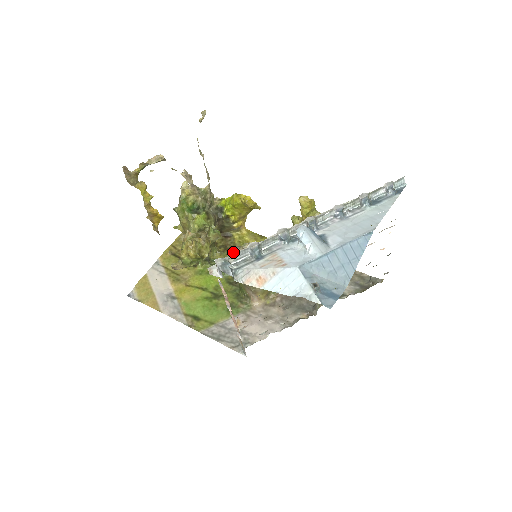
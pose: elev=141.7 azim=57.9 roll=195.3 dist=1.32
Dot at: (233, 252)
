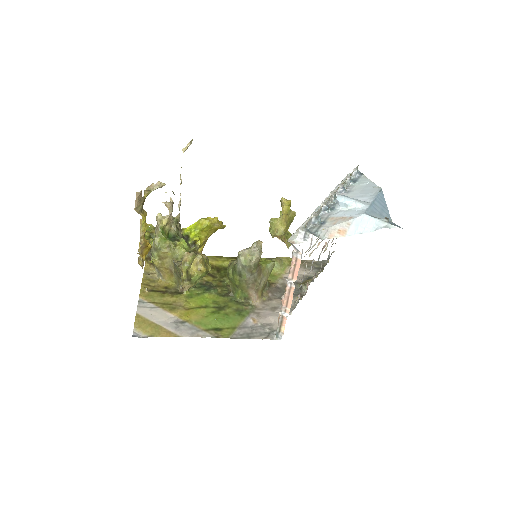
Dot at: (244, 254)
